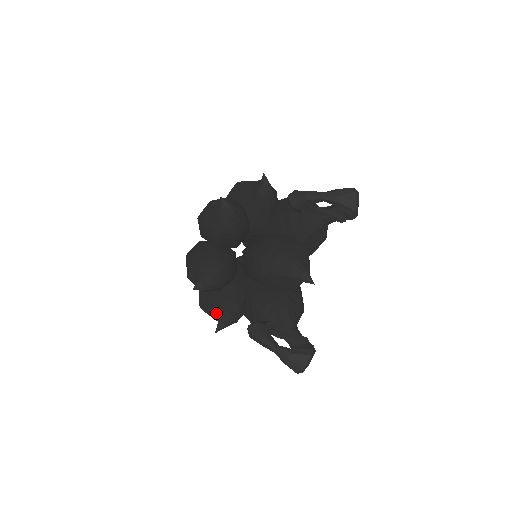
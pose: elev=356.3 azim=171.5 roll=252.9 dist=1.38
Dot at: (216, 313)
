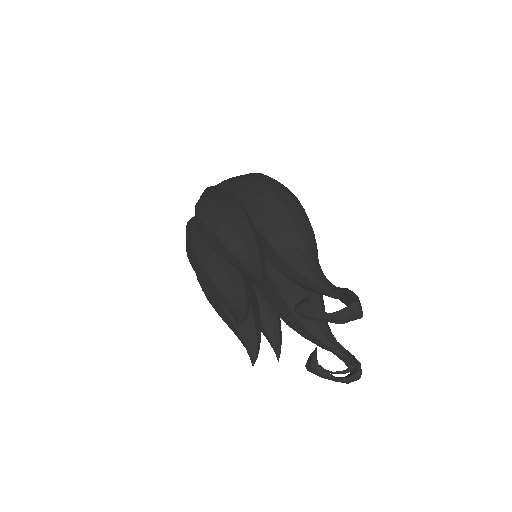
Dot at: (263, 334)
